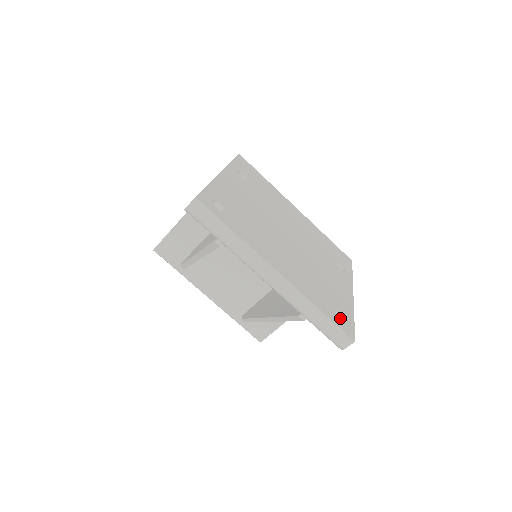
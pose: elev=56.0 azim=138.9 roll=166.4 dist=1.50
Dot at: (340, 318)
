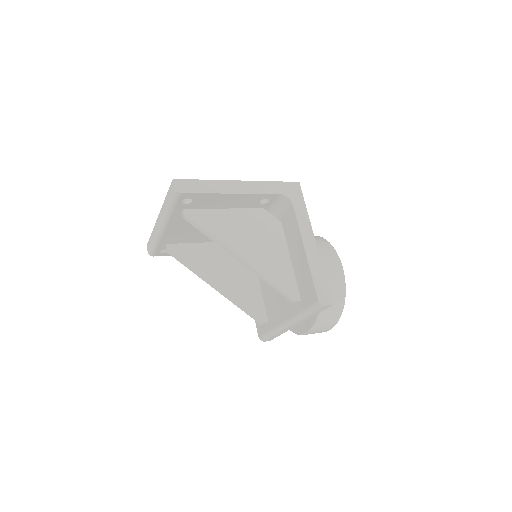
Dot at: occluded
